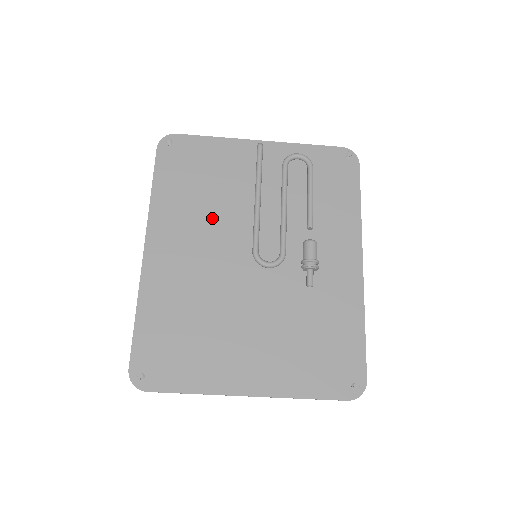
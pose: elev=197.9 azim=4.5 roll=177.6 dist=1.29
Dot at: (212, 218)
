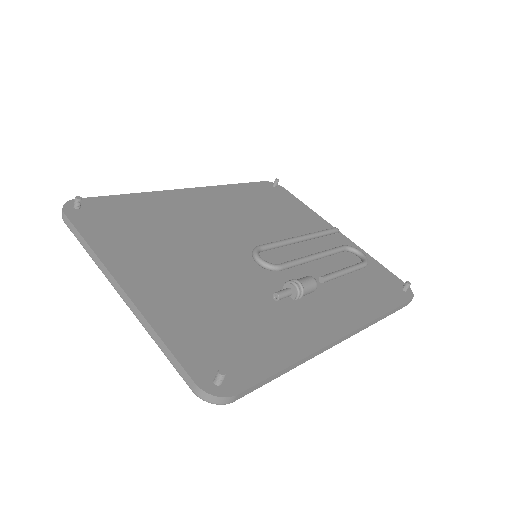
Dot at: (253, 219)
